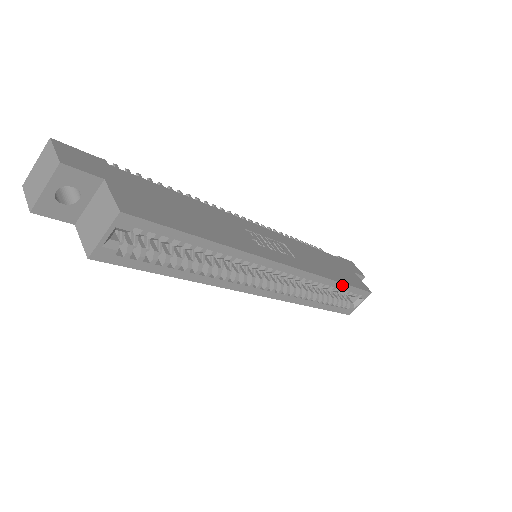
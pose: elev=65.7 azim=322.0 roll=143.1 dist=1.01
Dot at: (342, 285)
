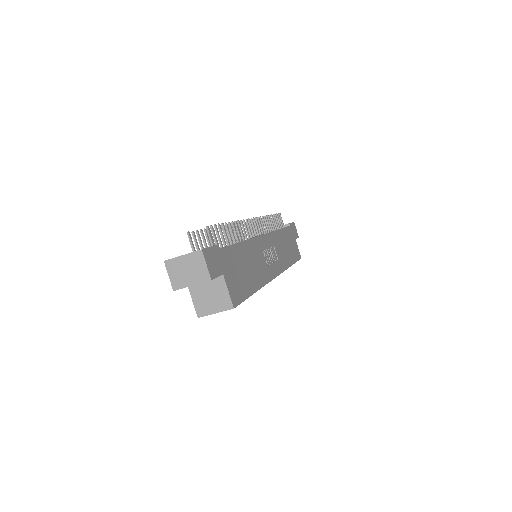
Dot at: occluded
